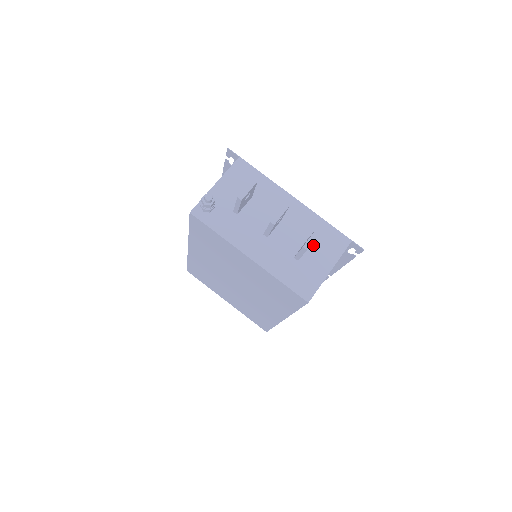
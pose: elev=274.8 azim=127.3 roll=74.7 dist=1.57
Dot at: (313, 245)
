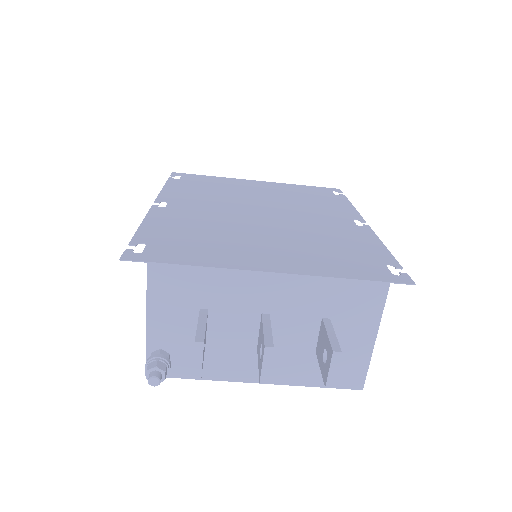
Dot at: (334, 322)
